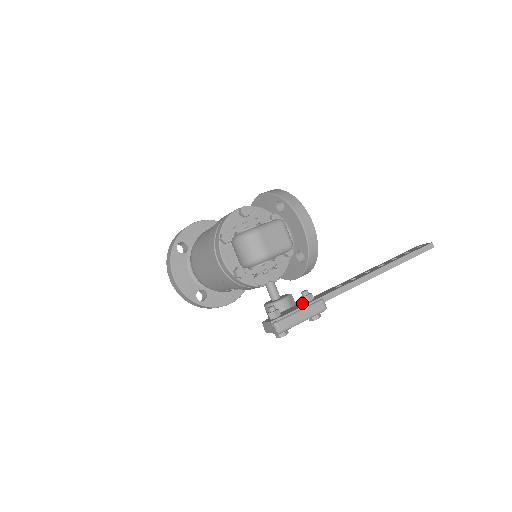
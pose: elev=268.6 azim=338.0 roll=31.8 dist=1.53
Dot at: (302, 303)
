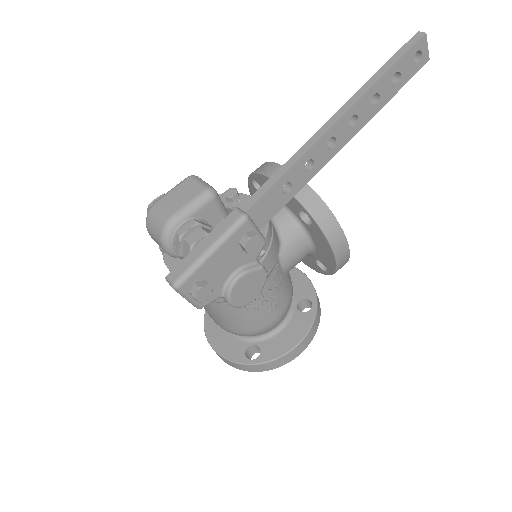
Dot at: occluded
